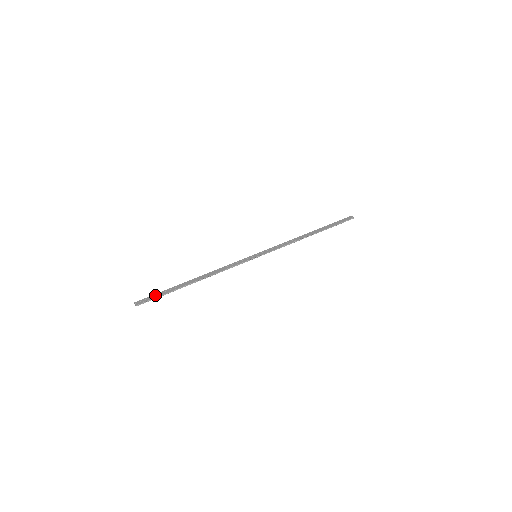
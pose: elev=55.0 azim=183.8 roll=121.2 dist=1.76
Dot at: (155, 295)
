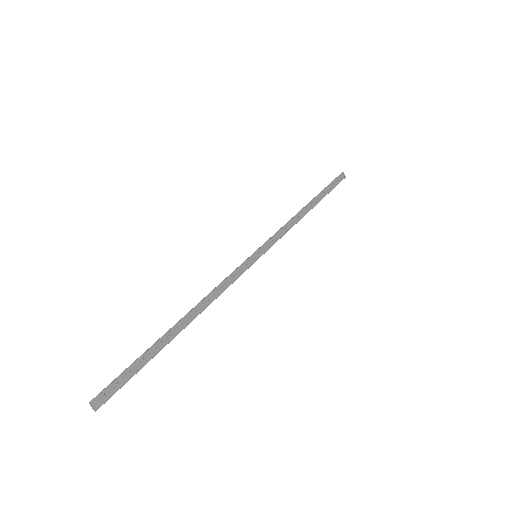
Dot at: (126, 375)
